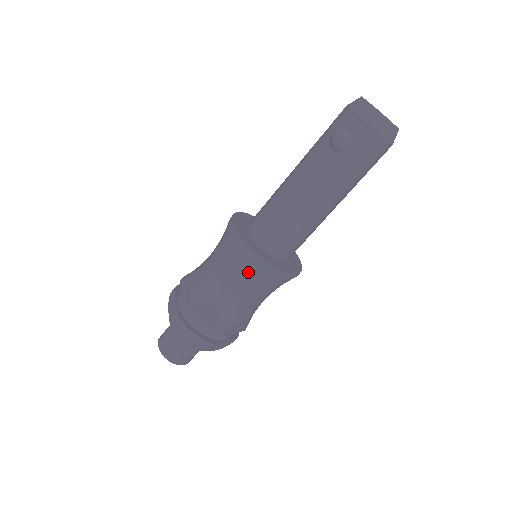
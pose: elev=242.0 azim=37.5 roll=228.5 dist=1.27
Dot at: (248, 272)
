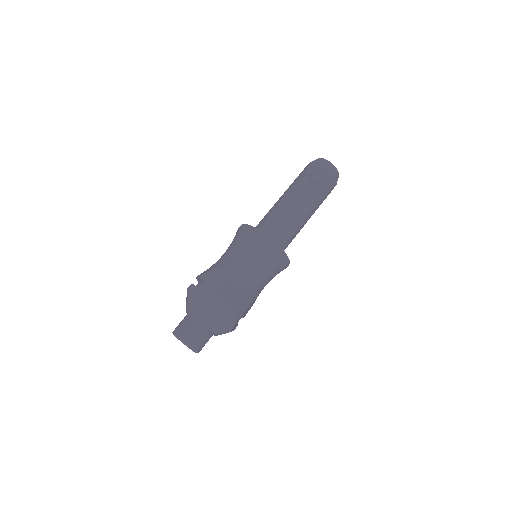
Dot at: (268, 258)
